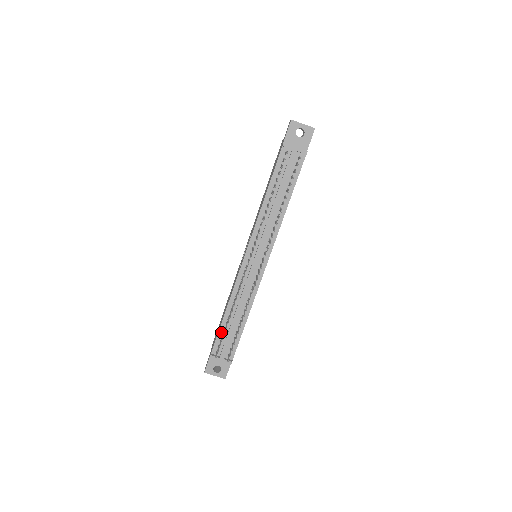
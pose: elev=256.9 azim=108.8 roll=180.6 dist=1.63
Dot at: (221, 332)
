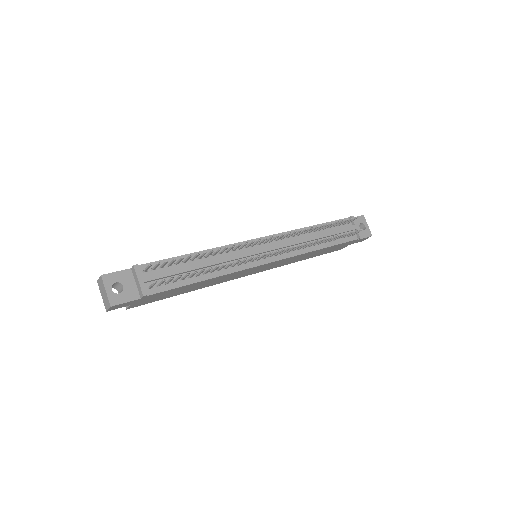
Dot at: occluded
